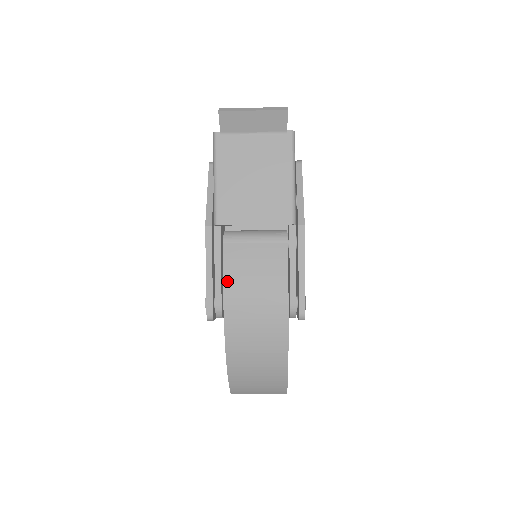
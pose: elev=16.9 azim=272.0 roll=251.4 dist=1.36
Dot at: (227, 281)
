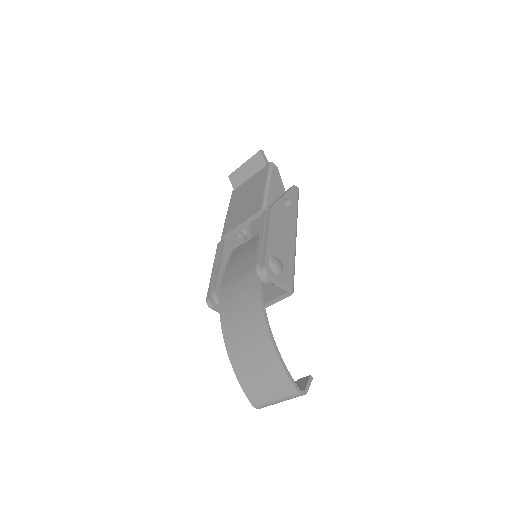
Dot at: (225, 273)
